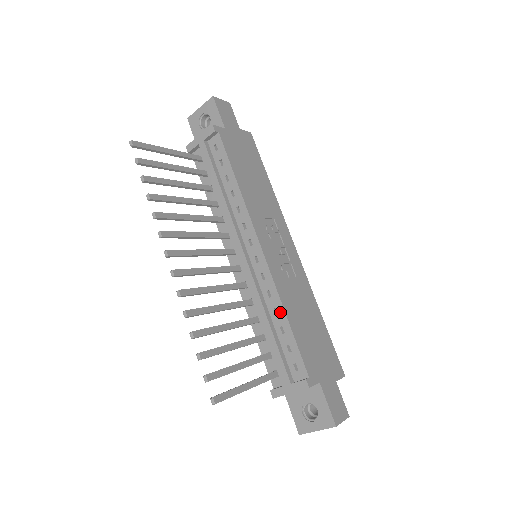
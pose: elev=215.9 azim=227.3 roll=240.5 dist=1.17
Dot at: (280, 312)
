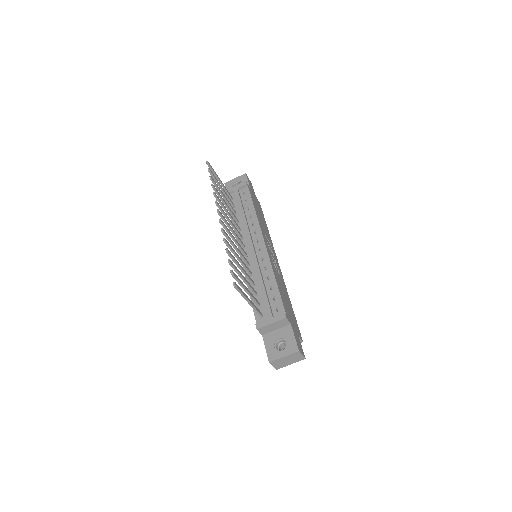
Dot at: (271, 278)
